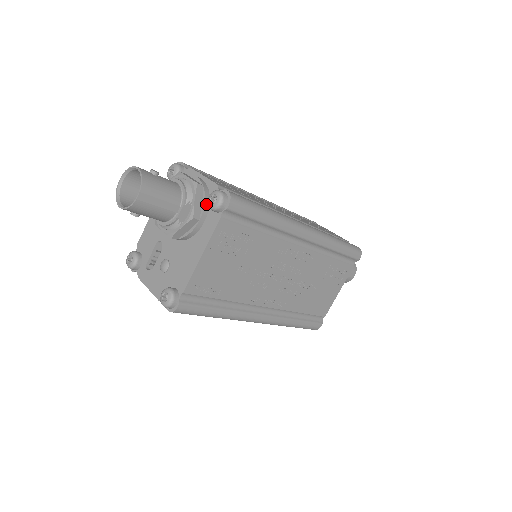
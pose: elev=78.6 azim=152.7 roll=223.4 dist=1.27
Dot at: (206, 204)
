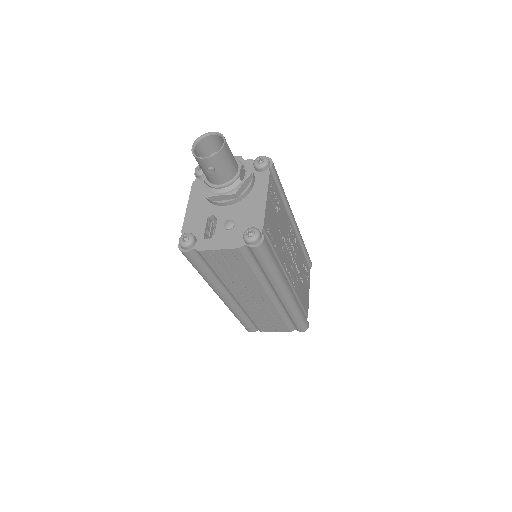
Dot at: (252, 169)
